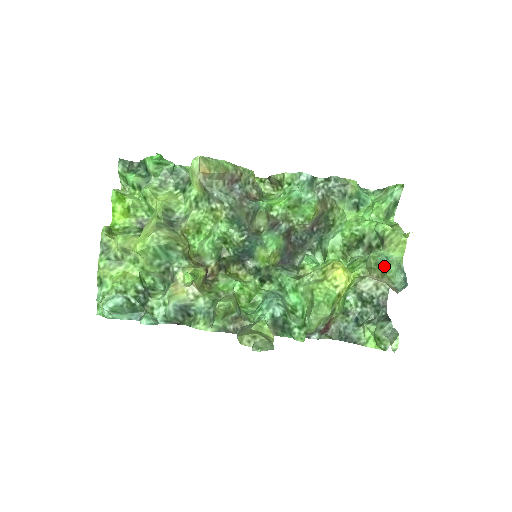
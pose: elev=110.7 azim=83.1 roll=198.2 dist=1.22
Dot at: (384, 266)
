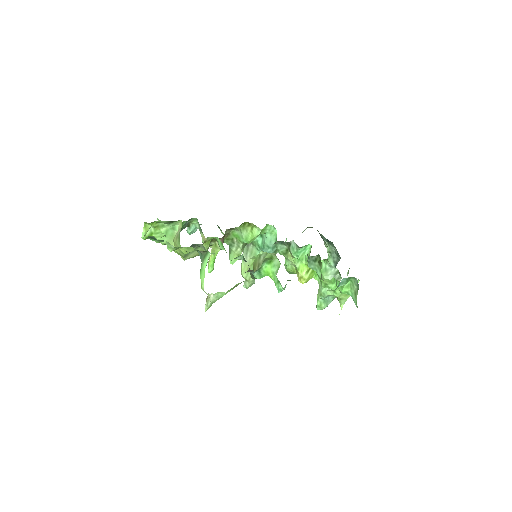
Dot at: (317, 307)
